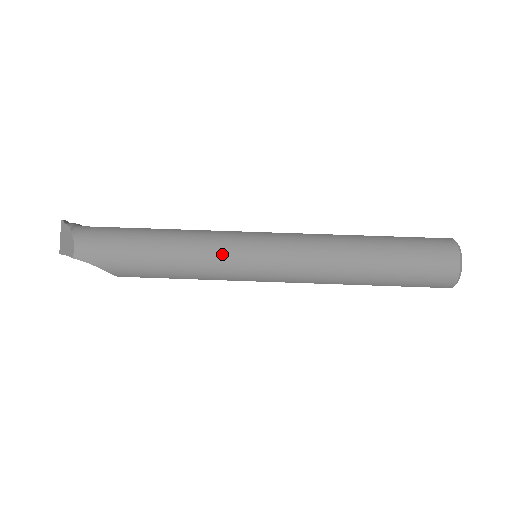
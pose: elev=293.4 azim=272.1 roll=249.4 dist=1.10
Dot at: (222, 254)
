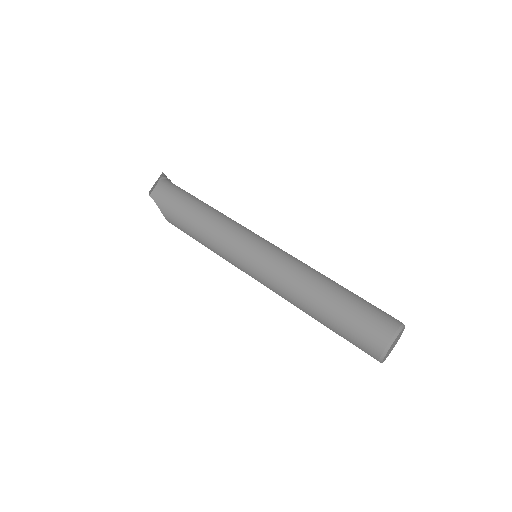
Dot at: (229, 238)
